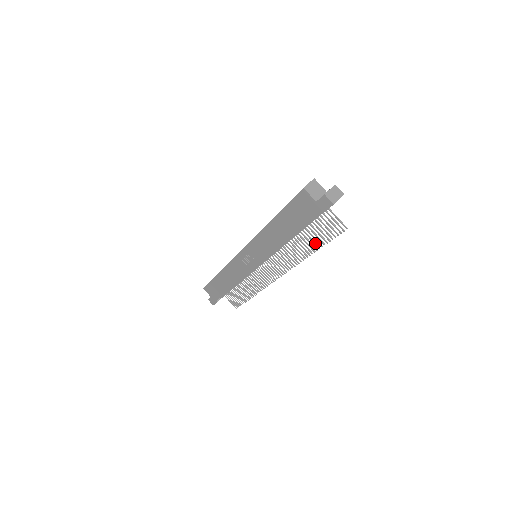
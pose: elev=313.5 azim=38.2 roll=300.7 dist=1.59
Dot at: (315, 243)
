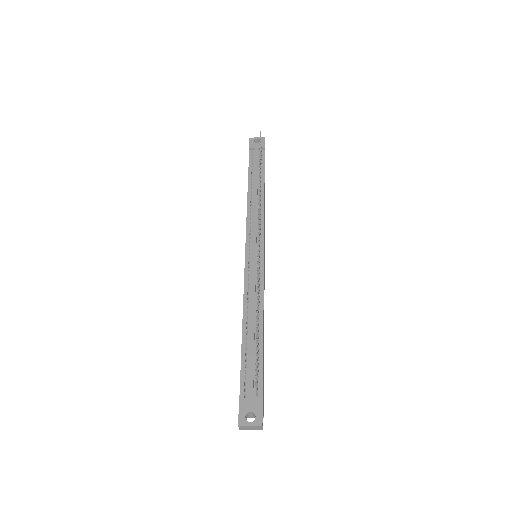
Dot at: (260, 167)
